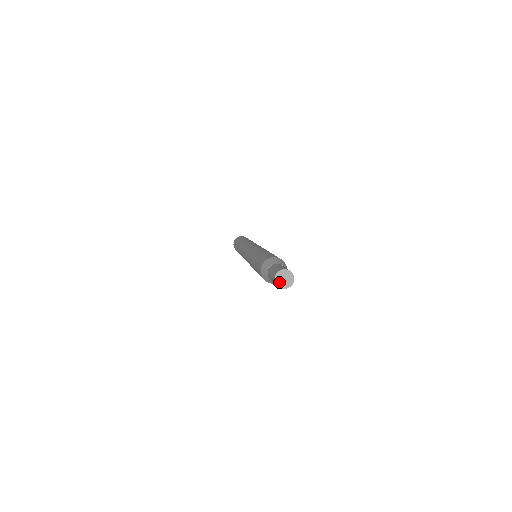
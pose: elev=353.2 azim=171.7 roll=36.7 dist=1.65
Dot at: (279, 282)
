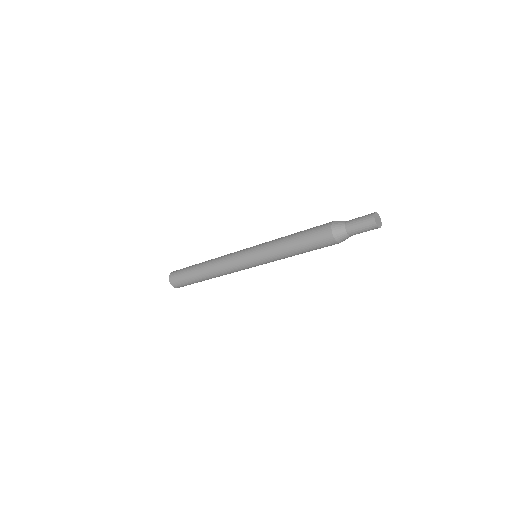
Dot at: (376, 221)
